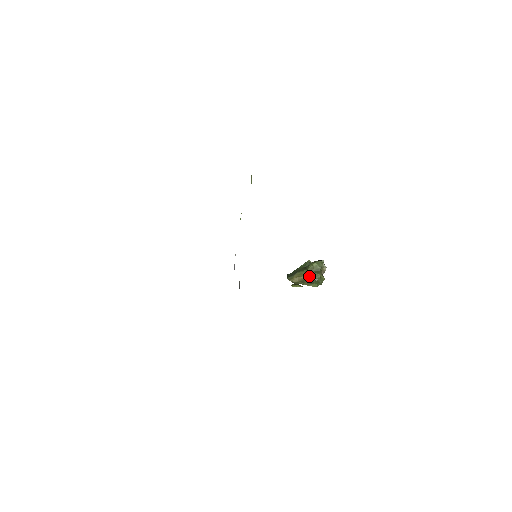
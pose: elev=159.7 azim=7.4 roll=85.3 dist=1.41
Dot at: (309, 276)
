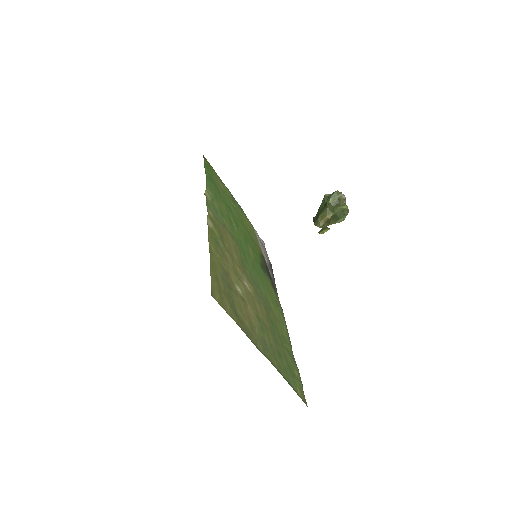
Dot at: (332, 213)
